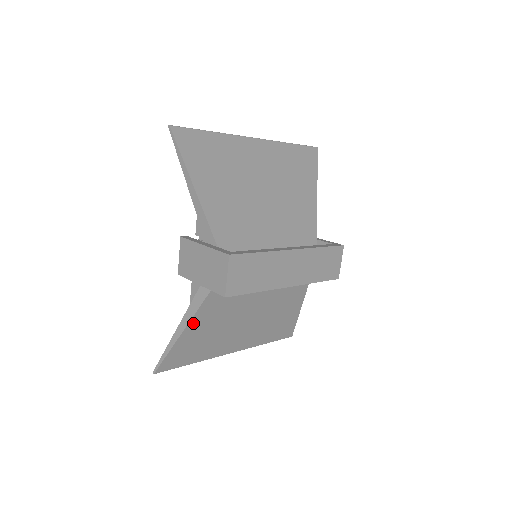
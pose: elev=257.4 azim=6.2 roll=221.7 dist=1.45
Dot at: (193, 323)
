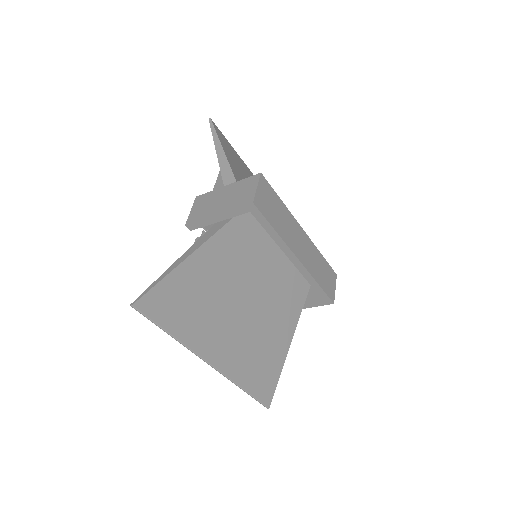
Dot at: (198, 256)
